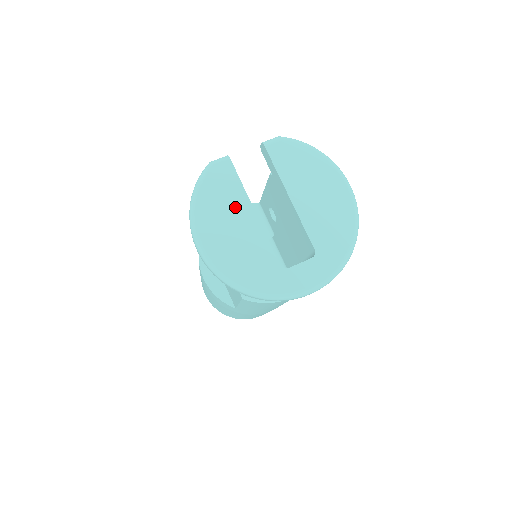
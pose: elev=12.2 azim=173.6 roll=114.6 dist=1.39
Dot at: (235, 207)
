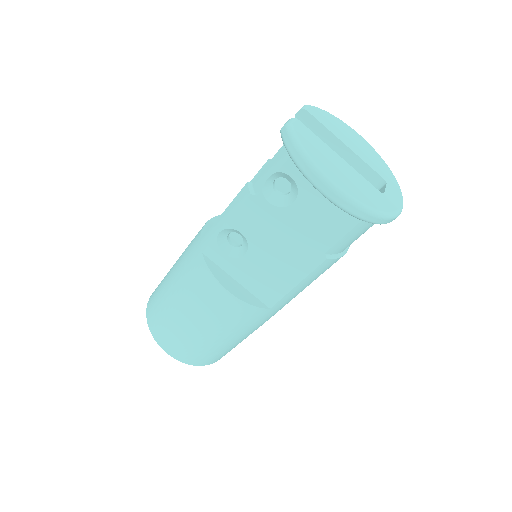
Dot at: (328, 154)
